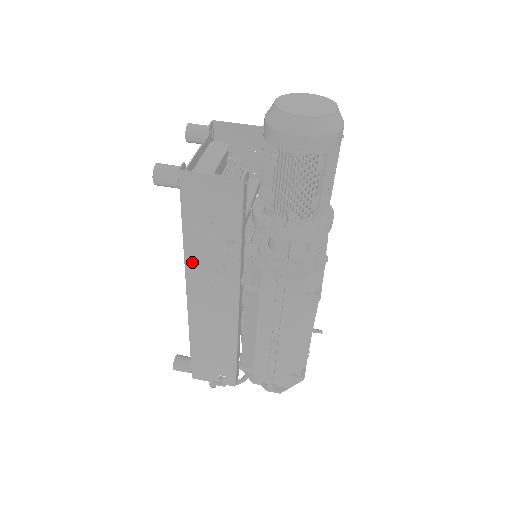
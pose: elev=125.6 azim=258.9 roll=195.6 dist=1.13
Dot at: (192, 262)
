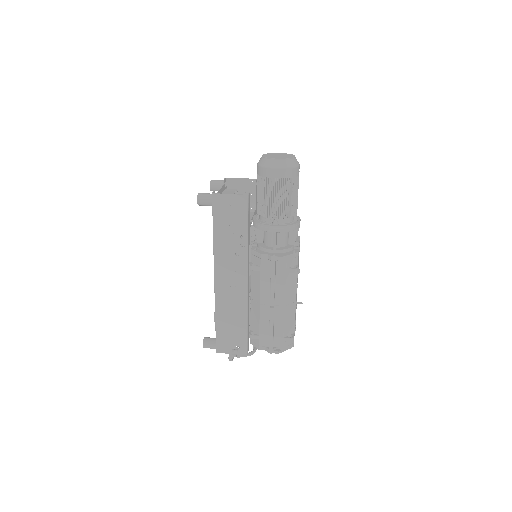
Dot at: (218, 254)
